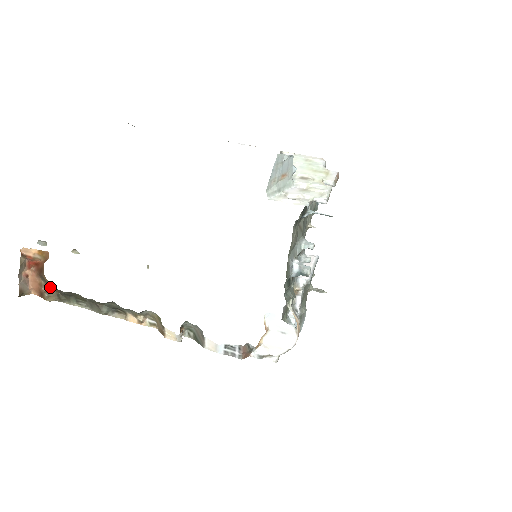
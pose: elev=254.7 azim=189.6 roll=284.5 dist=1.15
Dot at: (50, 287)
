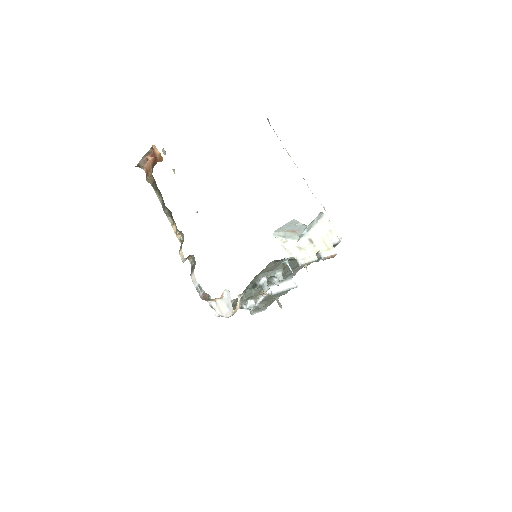
Dot at: occluded
